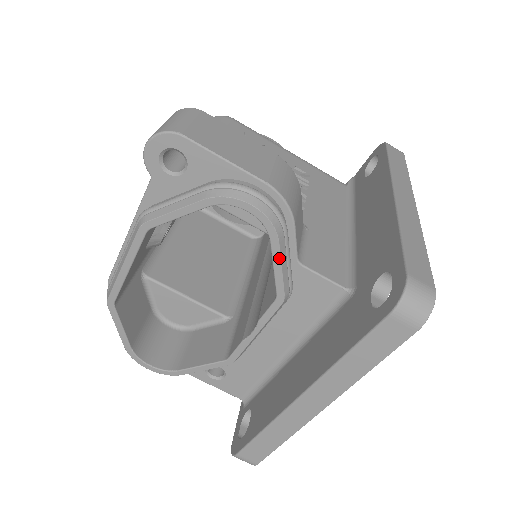
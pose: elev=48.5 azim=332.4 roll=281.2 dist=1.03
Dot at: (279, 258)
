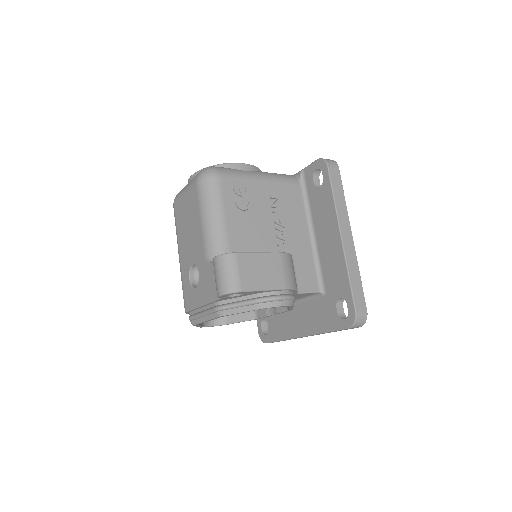
Dot at: occluded
